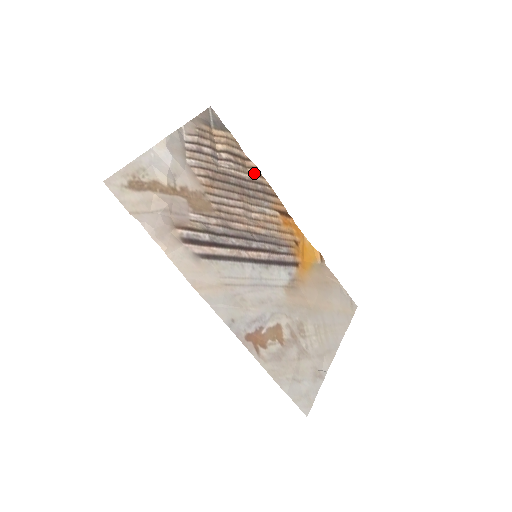
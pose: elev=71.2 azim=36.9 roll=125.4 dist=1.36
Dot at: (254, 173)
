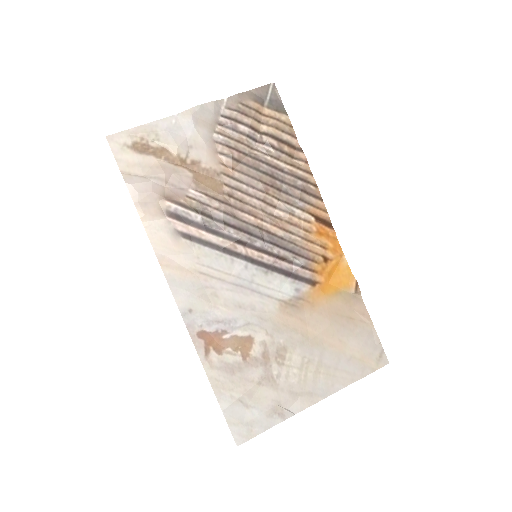
Dot at: (300, 166)
